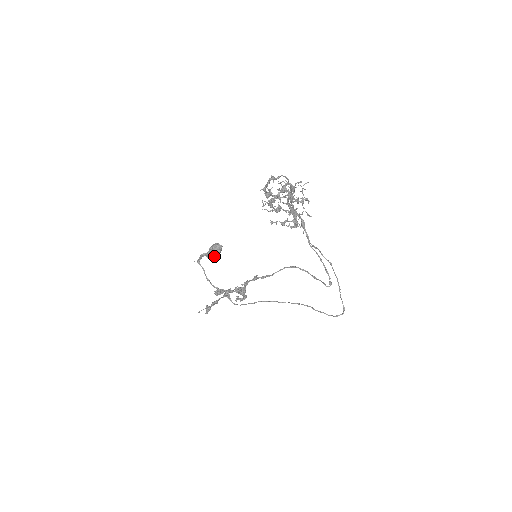
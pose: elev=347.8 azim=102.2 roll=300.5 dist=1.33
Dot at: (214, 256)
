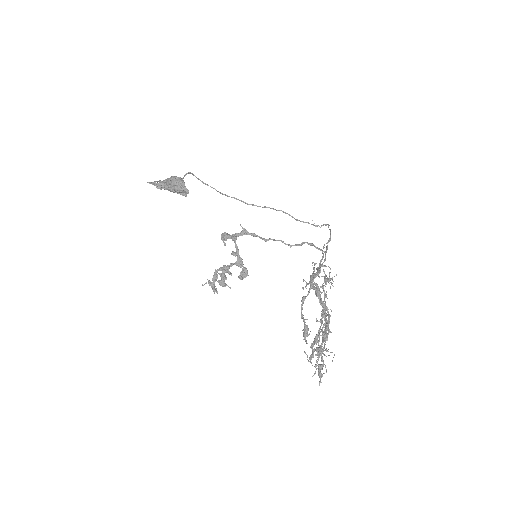
Dot at: occluded
